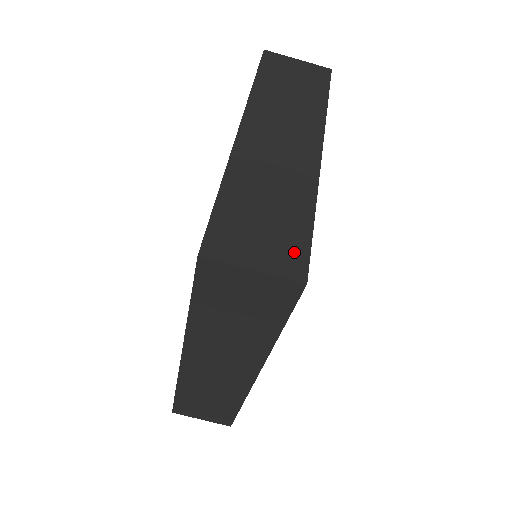
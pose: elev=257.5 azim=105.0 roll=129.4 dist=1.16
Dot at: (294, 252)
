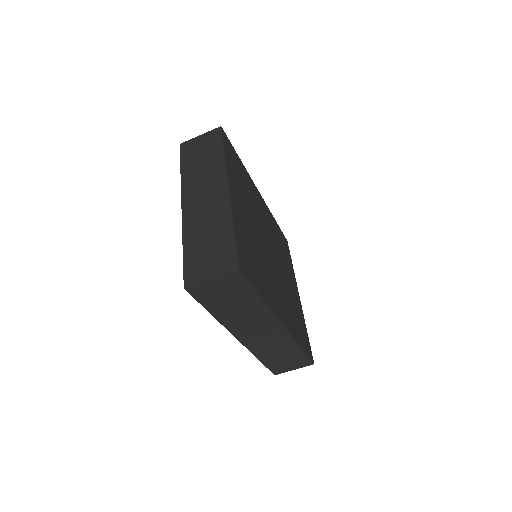
Dot at: (228, 257)
